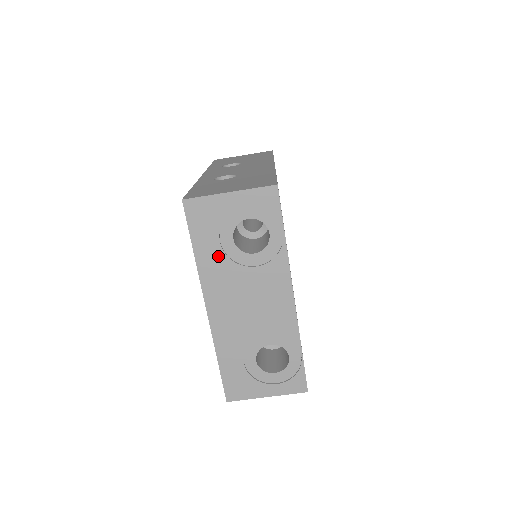
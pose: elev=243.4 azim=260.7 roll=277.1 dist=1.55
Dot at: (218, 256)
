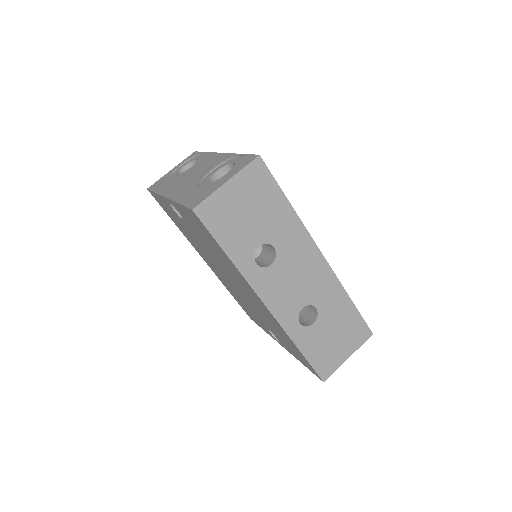
Dot at: (169, 182)
